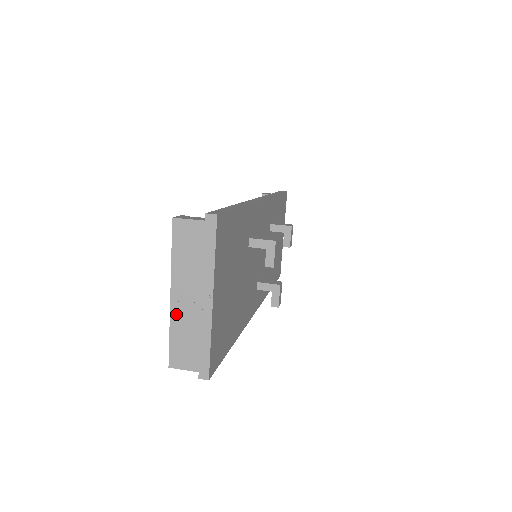
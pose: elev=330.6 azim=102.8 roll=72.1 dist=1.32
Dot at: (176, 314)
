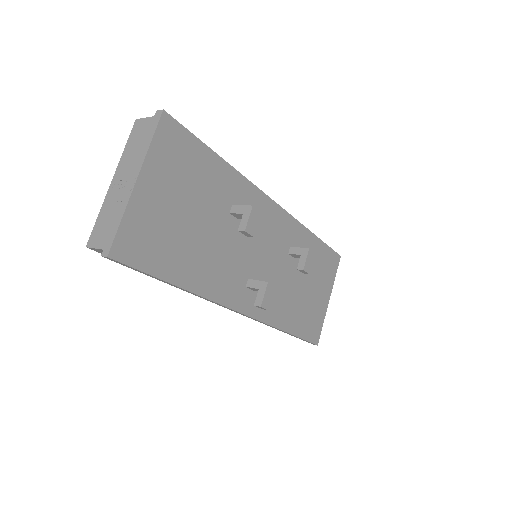
Dot at: (109, 196)
